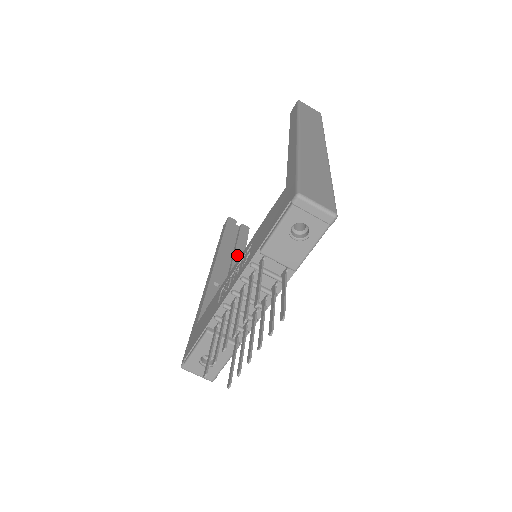
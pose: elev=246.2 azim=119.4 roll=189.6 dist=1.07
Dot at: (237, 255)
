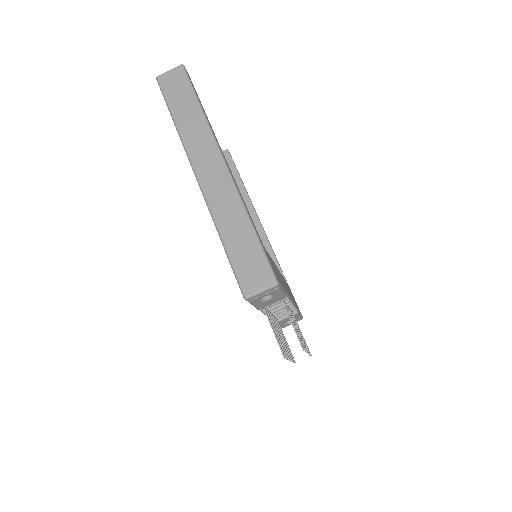
Dot at: occluded
